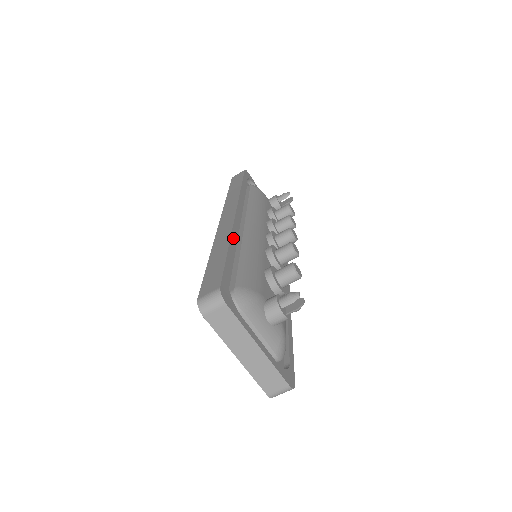
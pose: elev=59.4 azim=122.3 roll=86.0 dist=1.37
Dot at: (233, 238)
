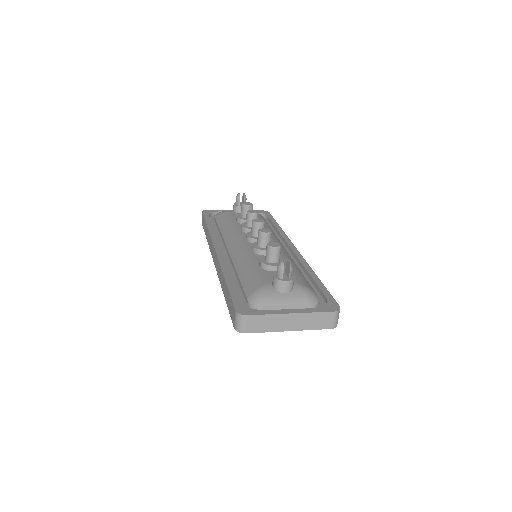
Dot at: (225, 270)
